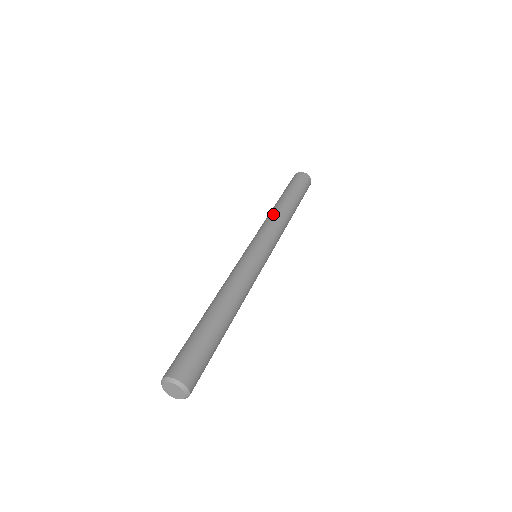
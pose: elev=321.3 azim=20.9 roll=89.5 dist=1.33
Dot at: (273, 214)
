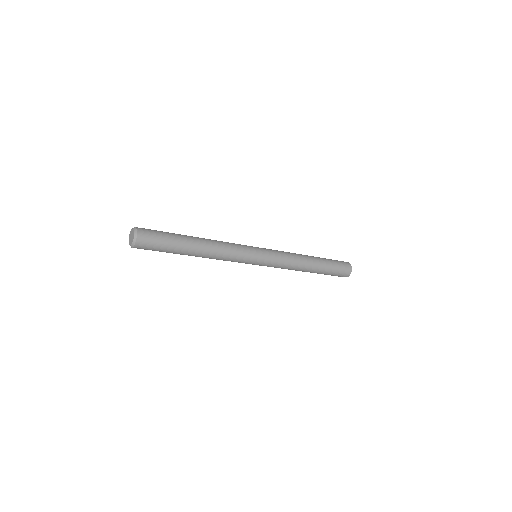
Dot at: occluded
